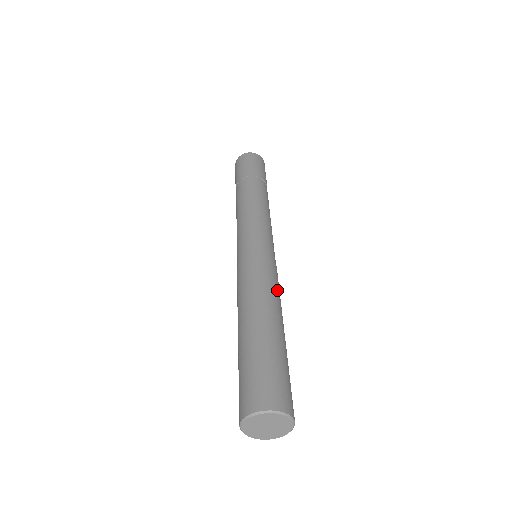
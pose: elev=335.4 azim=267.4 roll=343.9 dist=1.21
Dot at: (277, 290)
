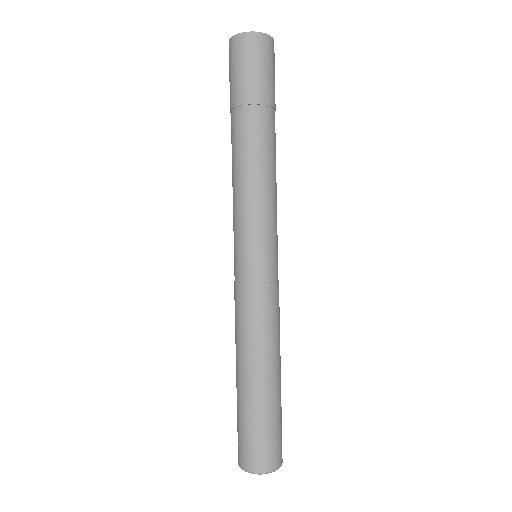
Dot at: (277, 326)
